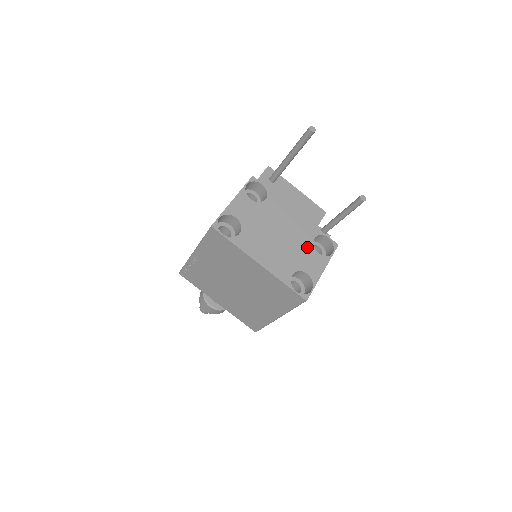
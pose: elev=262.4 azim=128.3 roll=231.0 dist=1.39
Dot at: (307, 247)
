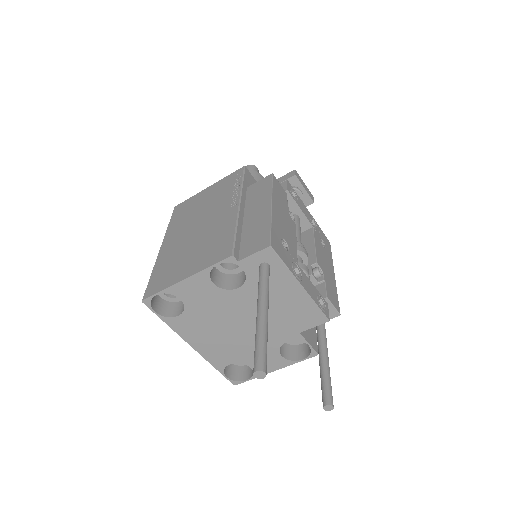
Dot at: (268, 347)
